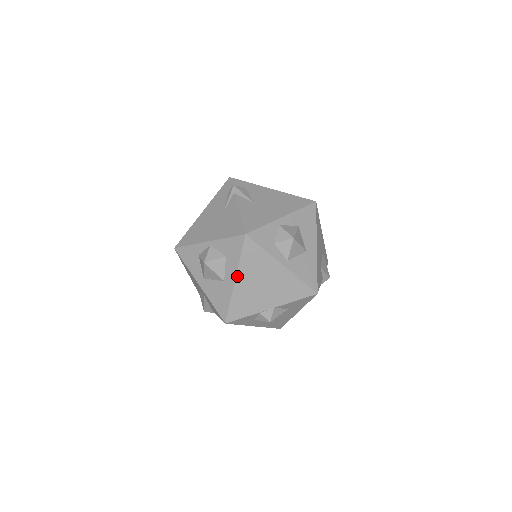
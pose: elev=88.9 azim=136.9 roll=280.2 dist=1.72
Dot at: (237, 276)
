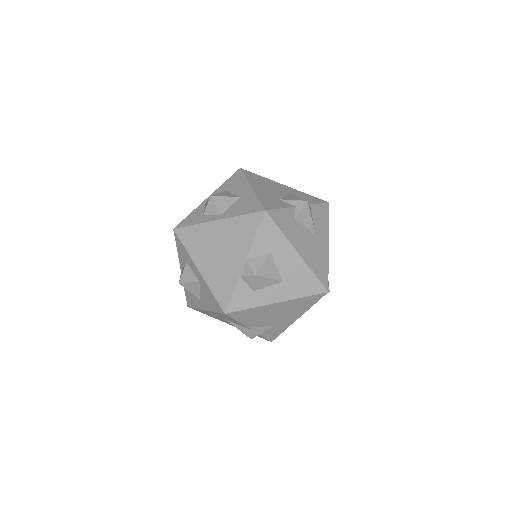
Dot at: (196, 265)
